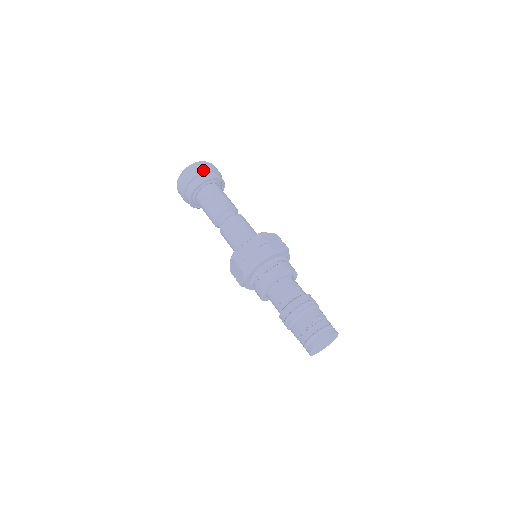
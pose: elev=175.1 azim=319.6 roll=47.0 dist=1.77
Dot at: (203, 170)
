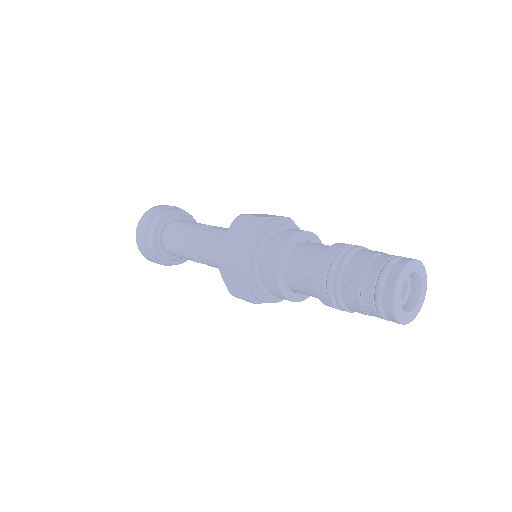
Dot at: (157, 209)
